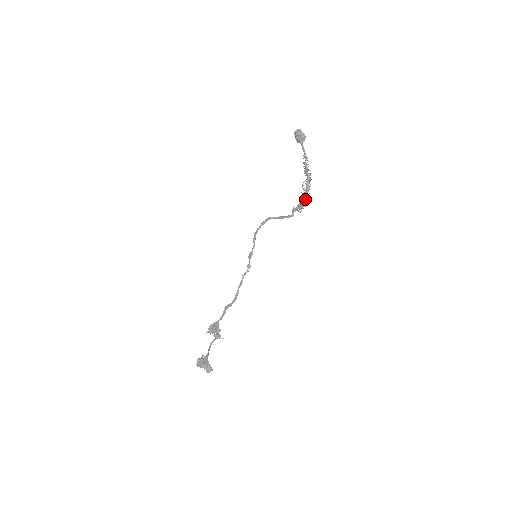
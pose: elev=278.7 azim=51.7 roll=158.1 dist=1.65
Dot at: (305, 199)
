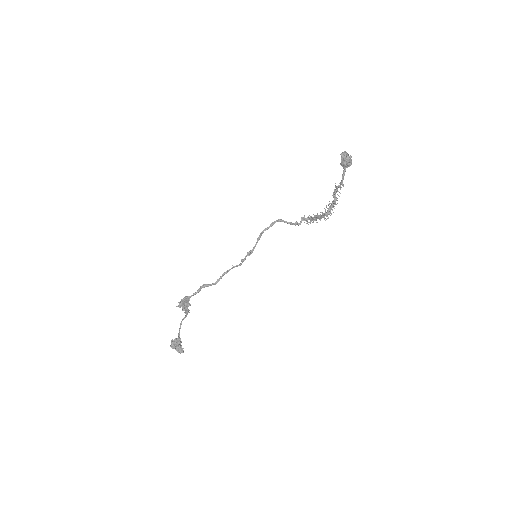
Dot at: (321, 218)
